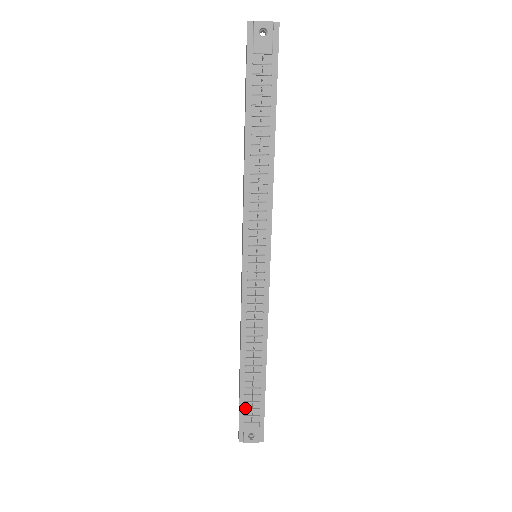
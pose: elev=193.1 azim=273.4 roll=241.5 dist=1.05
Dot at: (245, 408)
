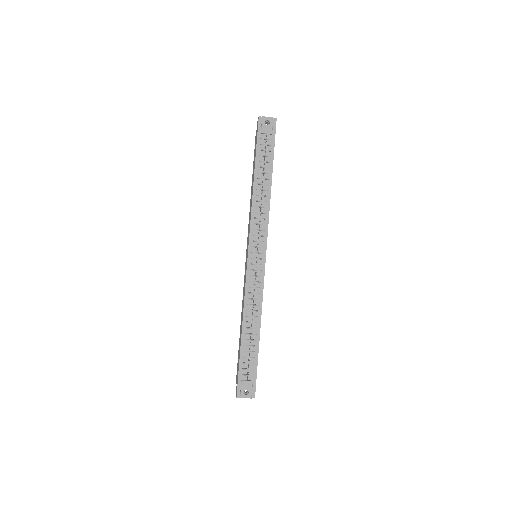
Dot at: (243, 368)
